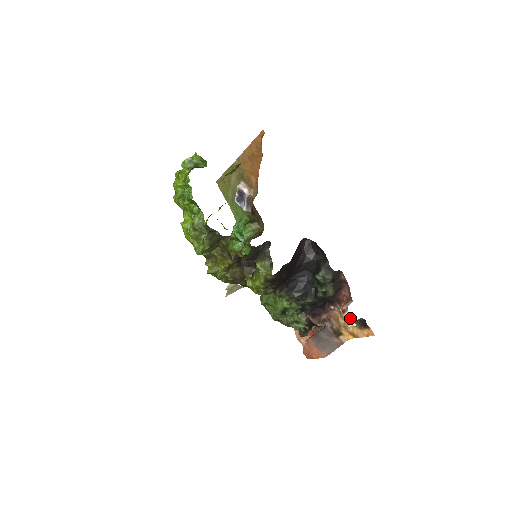
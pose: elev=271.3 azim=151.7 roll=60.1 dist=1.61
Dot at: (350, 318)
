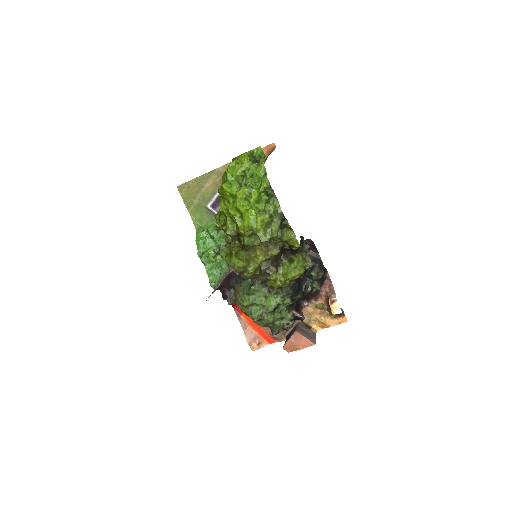
Dot at: (338, 307)
